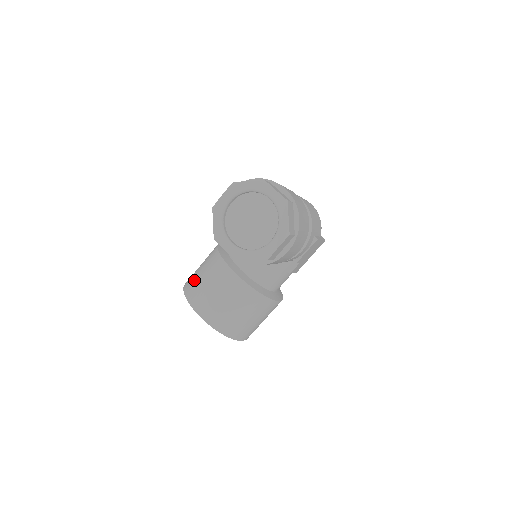
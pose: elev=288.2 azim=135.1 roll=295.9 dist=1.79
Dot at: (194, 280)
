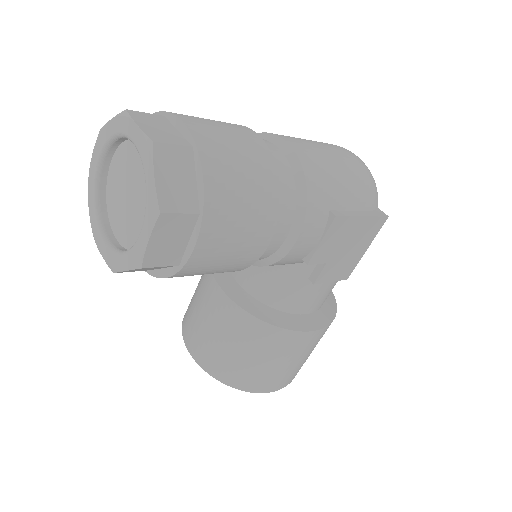
Dot at: (192, 297)
